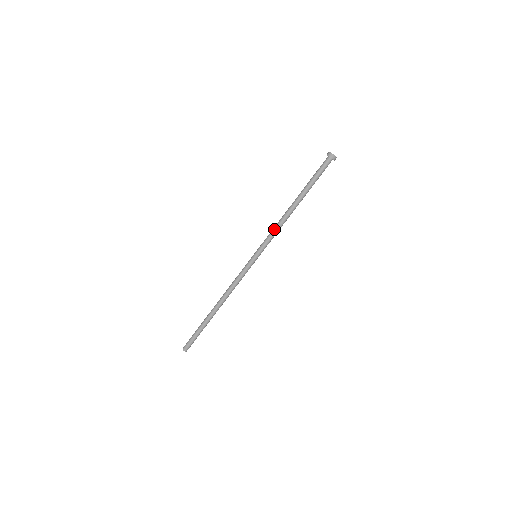
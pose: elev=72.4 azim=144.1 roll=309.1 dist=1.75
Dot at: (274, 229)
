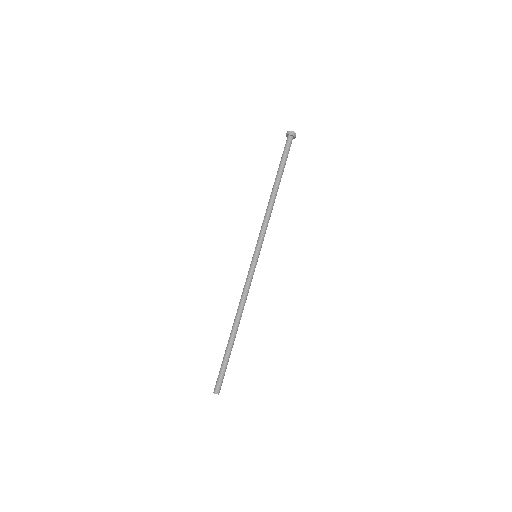
Dot at: (265, 221)
